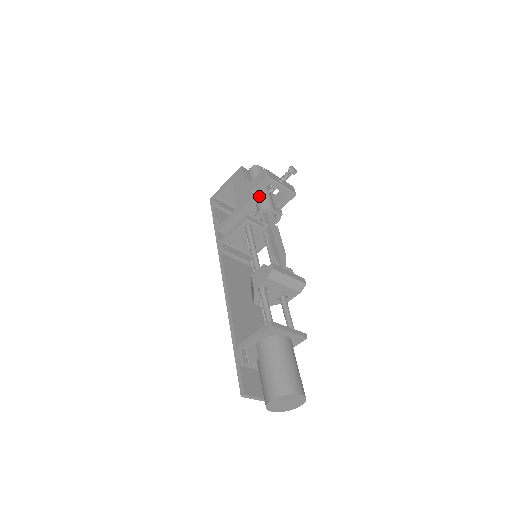
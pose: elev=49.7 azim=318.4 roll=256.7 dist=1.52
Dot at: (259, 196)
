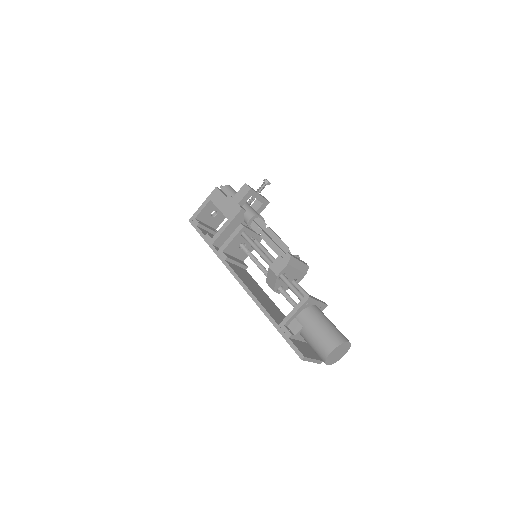
Dot at: occluded
